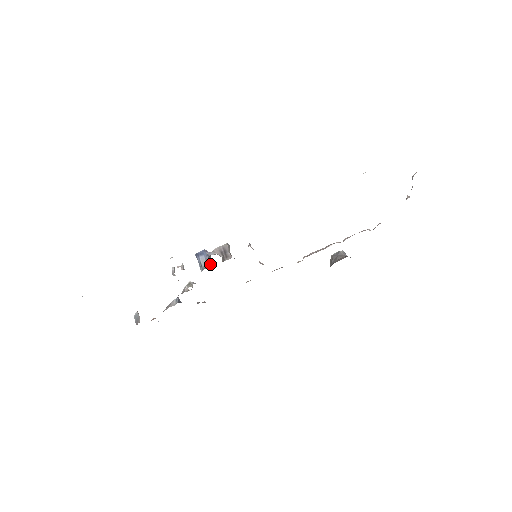
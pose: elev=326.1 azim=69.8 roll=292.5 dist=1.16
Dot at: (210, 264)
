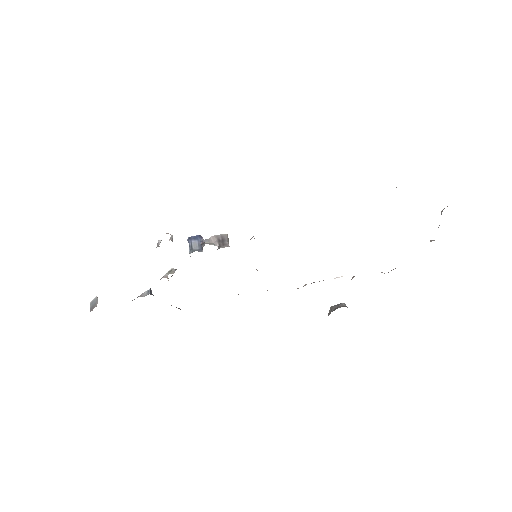
Dot at: (202, 250)
